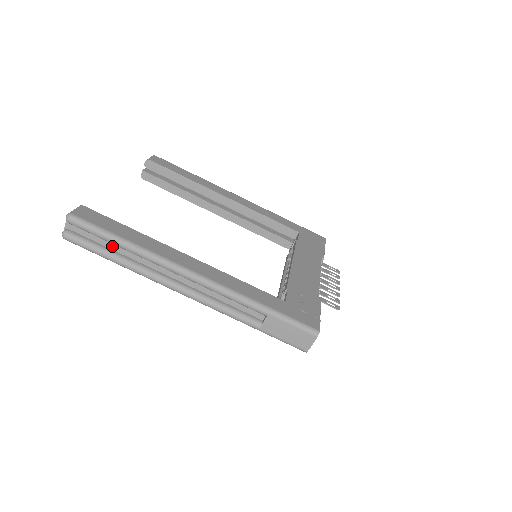
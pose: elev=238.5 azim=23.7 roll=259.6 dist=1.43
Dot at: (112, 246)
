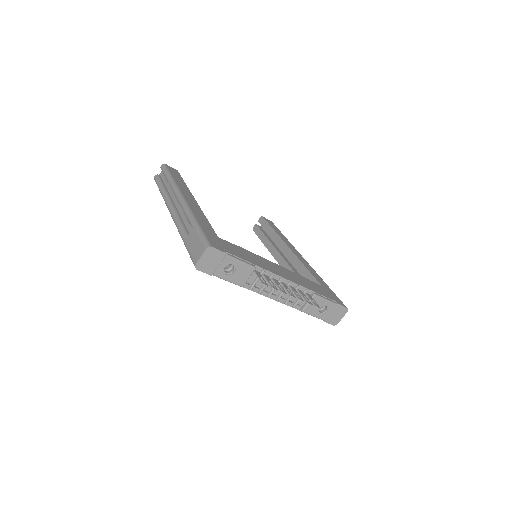
Dot at: (167, 184)
